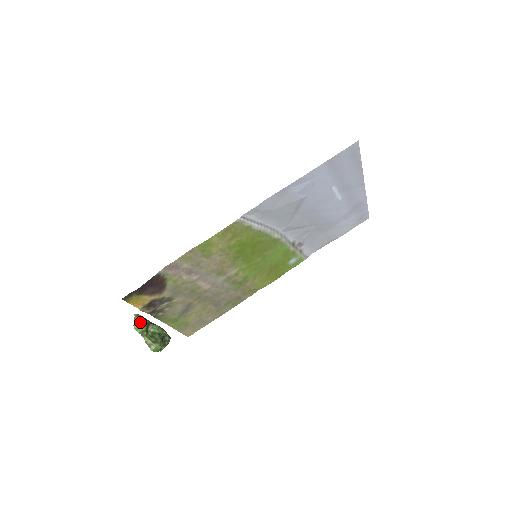
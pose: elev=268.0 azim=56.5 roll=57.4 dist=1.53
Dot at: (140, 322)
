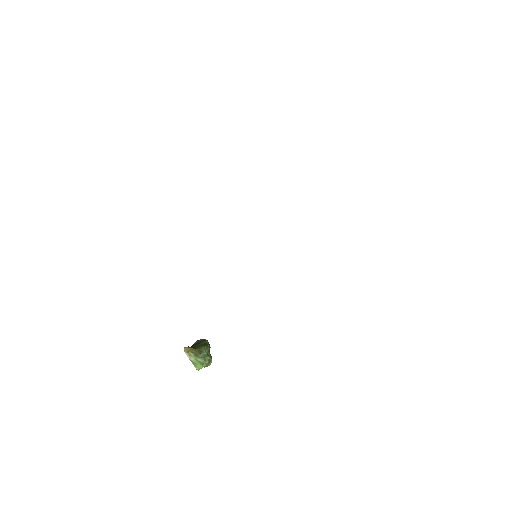
Dot at: (197, 361)
